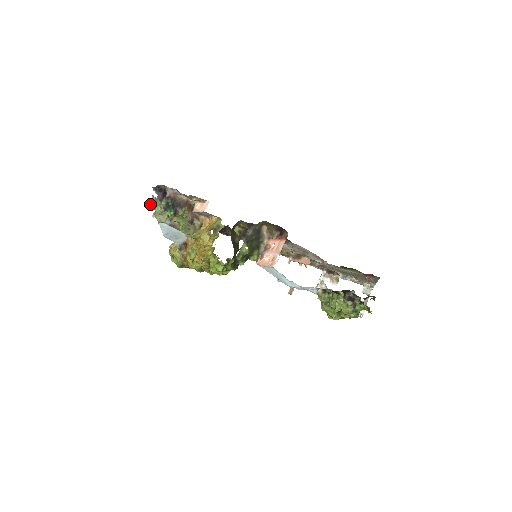
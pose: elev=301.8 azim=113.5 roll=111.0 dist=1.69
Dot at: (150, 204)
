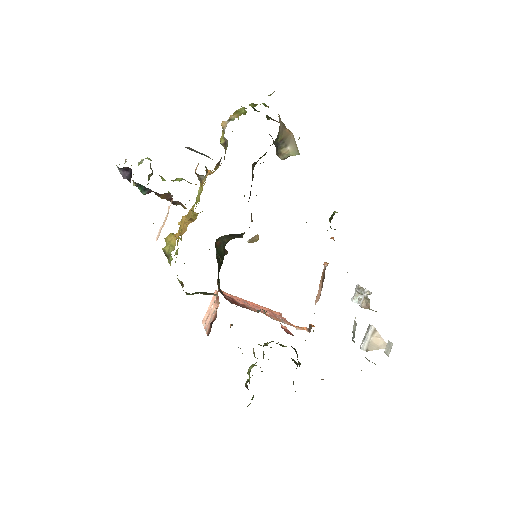
Dot at: occluded
